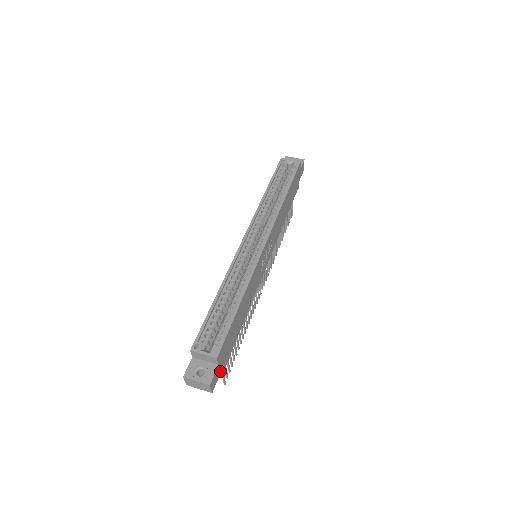
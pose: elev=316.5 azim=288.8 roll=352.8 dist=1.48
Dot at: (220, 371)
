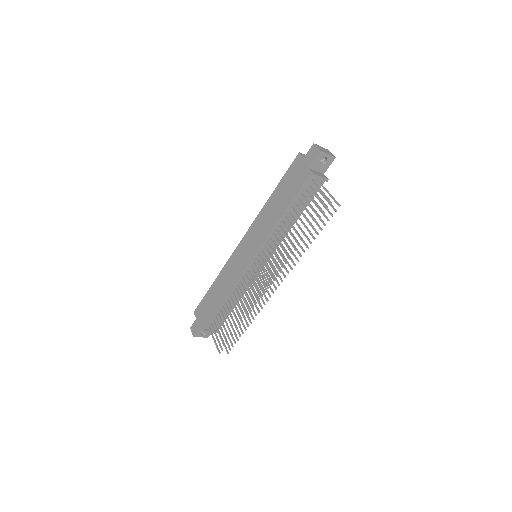
Dot at: (324, 171)
